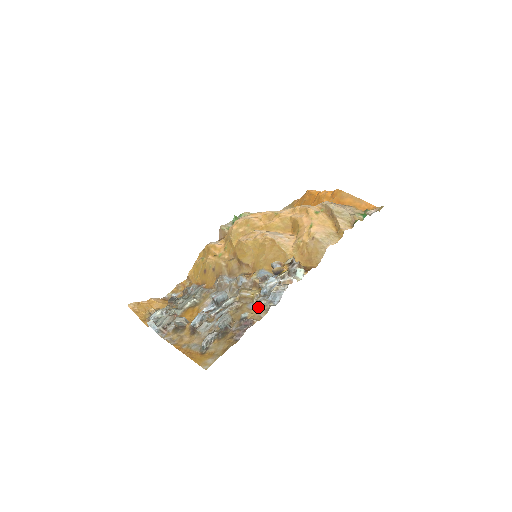
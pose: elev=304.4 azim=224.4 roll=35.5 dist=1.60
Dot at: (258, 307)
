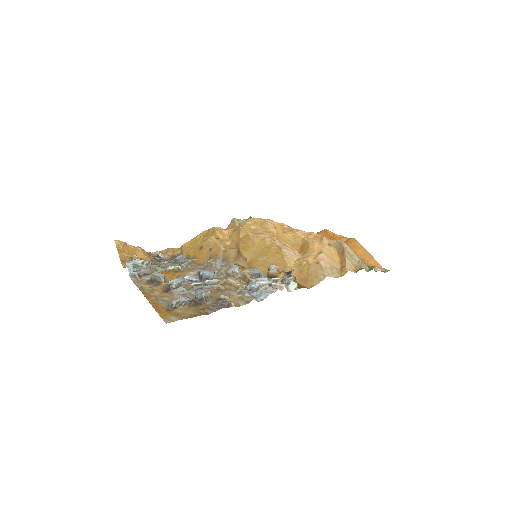
Dot at: (240, 296)
